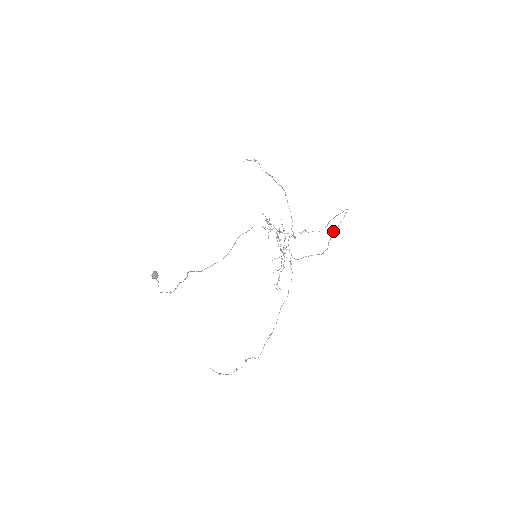
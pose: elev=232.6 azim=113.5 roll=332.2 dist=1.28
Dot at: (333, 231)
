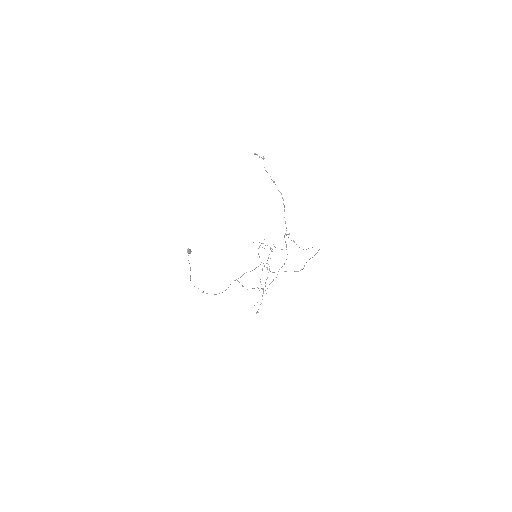
Dot at: occluded
